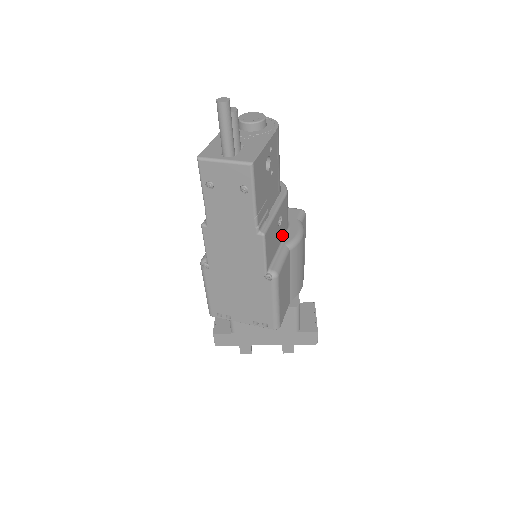
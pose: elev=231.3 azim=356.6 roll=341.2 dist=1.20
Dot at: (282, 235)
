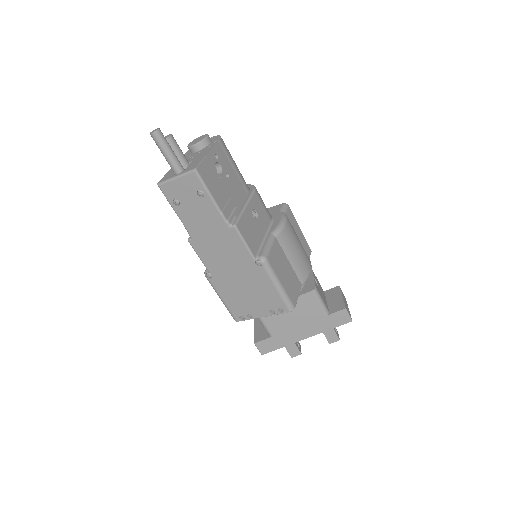
Dot at: (265, 227)
